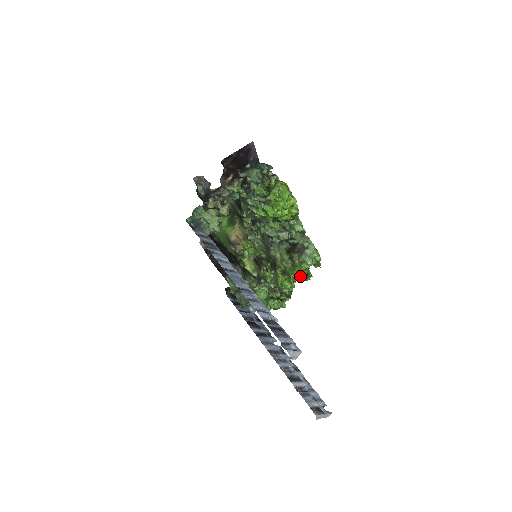
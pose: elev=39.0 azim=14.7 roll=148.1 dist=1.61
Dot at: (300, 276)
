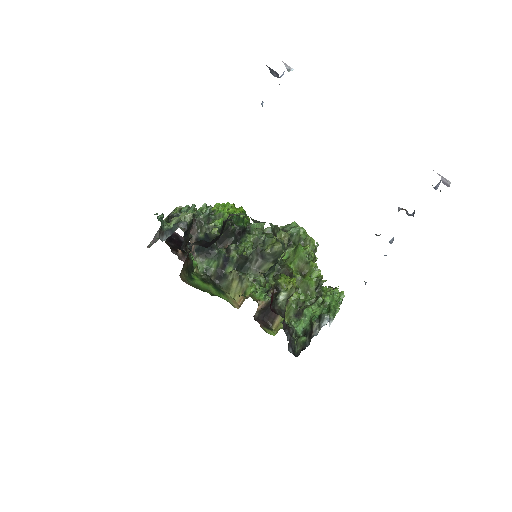
Dot at: (311, 253)
